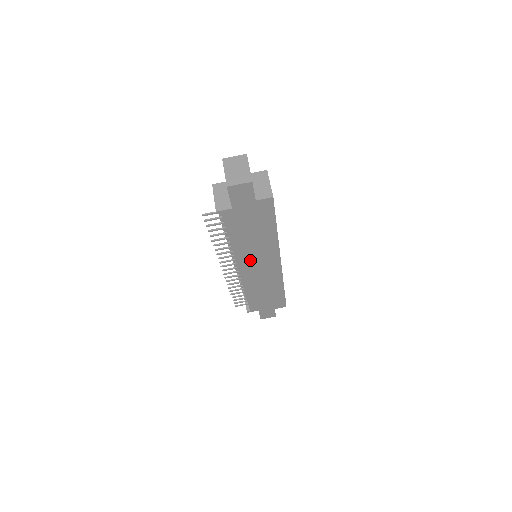
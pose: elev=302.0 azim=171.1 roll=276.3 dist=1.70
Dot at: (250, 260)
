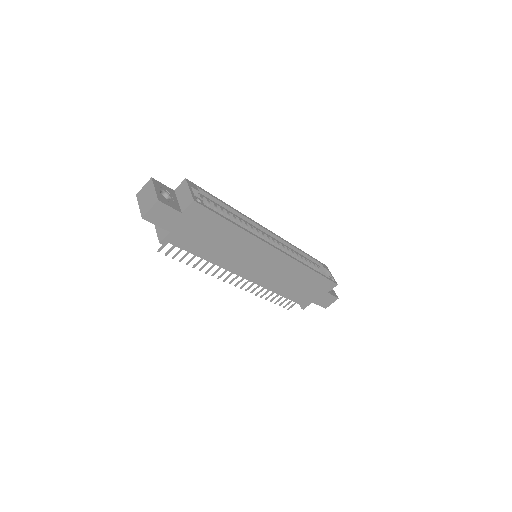
Dot at: (244, 264)
